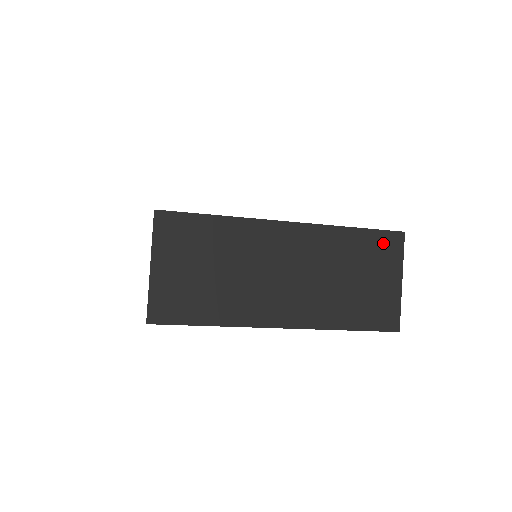
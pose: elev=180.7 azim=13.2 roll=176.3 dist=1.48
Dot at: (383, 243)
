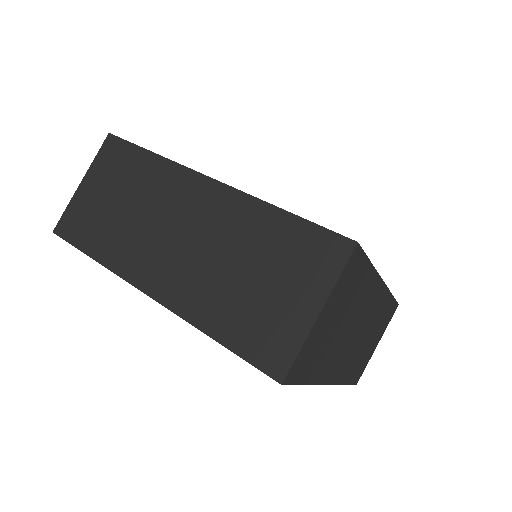
Dot at: (316, 245)
